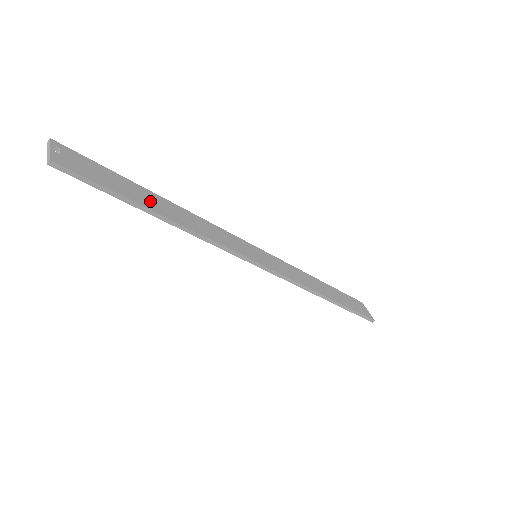
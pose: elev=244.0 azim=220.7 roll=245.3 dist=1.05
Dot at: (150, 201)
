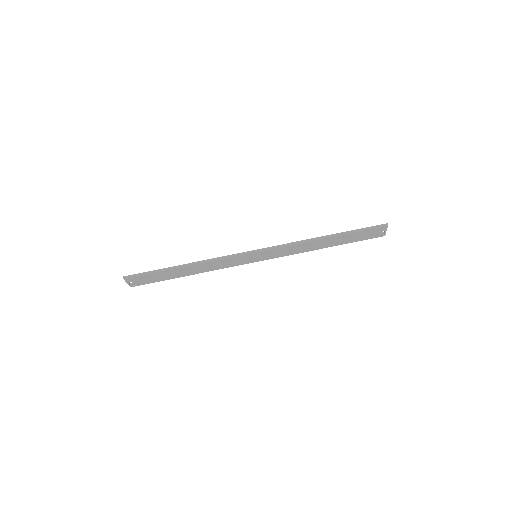
Dot at: (177, 270)
